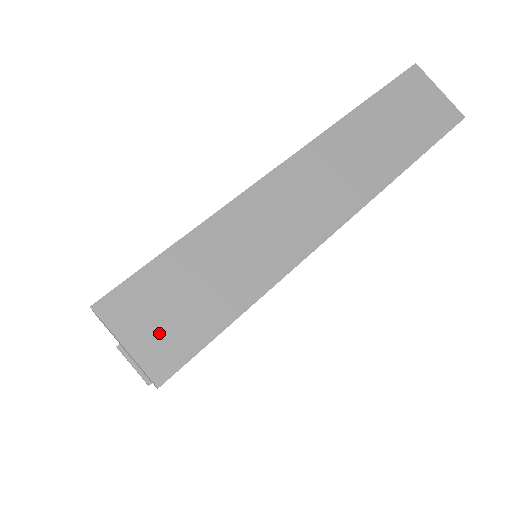
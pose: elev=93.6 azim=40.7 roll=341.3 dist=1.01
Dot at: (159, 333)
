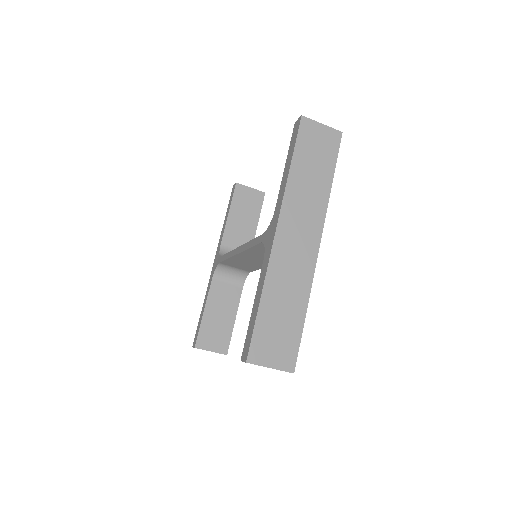
Dot at: (279, 352)
